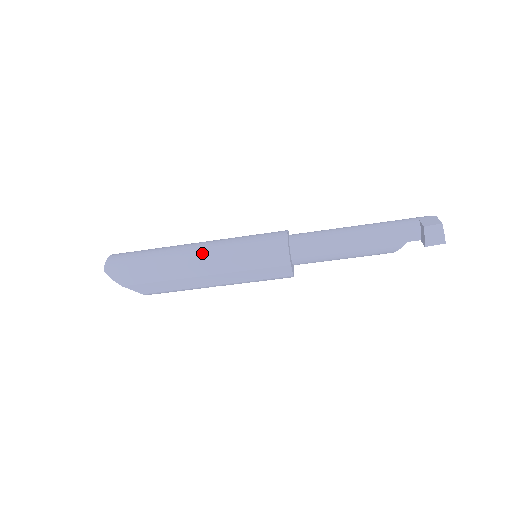
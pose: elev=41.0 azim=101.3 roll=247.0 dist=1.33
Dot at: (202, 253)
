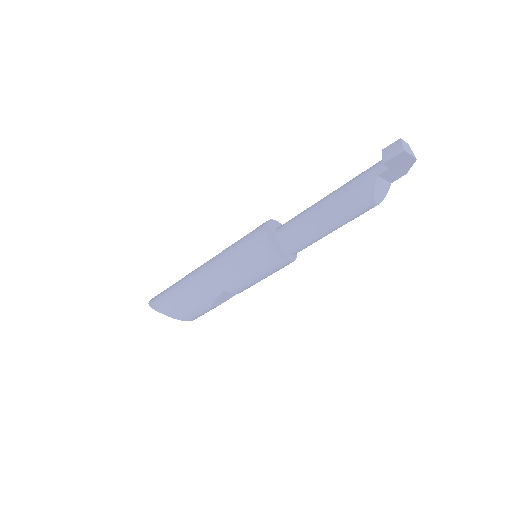
Dot at: (208, 261)
